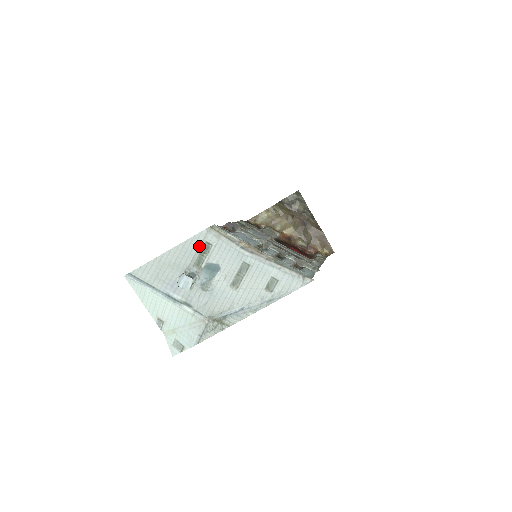
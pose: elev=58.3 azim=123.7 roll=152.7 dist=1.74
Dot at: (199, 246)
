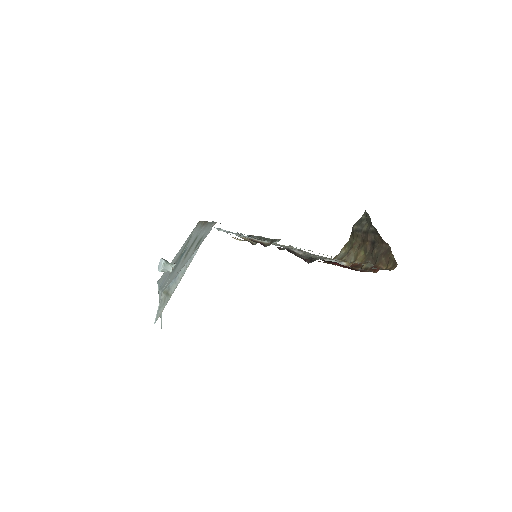
Dot at: (188, 240)
